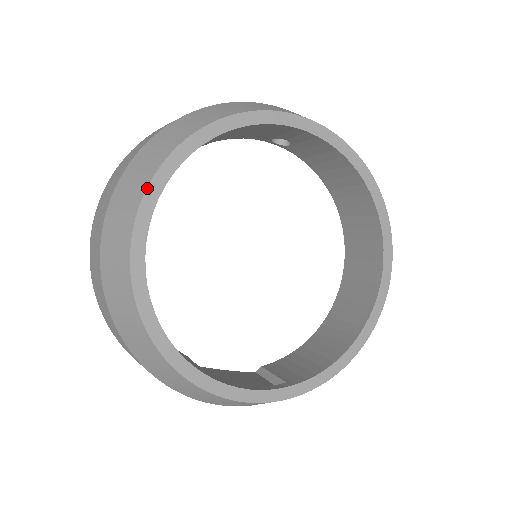
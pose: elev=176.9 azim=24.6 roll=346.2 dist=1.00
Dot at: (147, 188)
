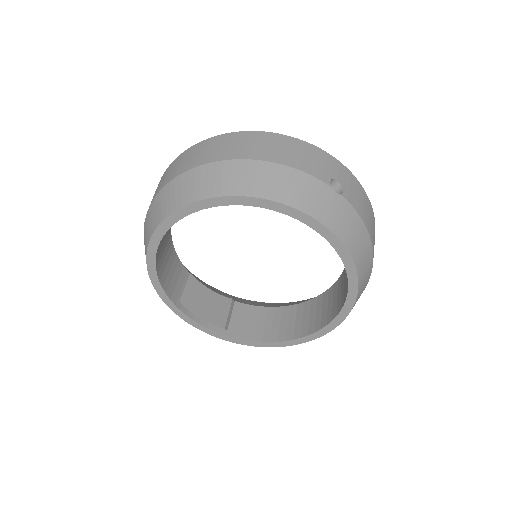
Dot at: (174, 212)
